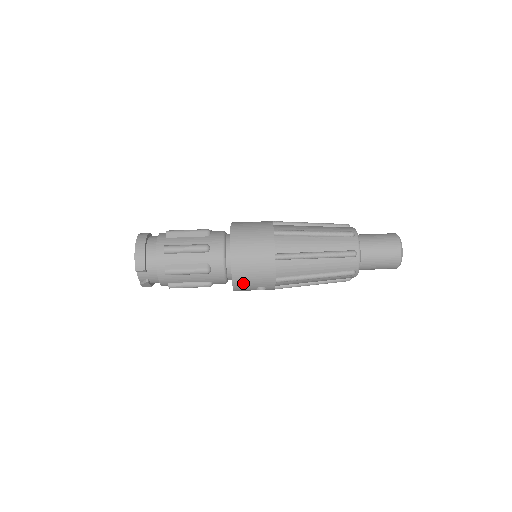
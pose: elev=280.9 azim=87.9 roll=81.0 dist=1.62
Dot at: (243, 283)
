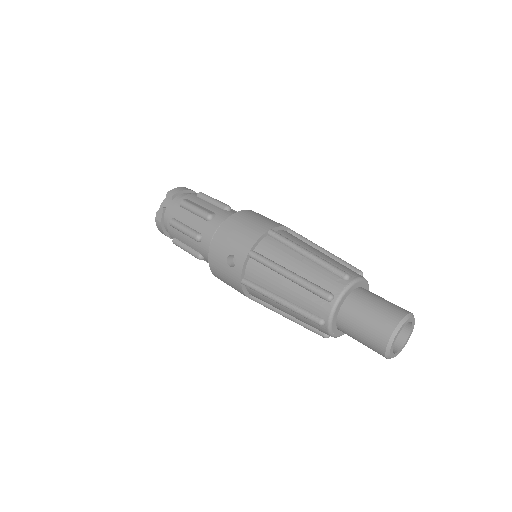
Dot at: (223, 238)
